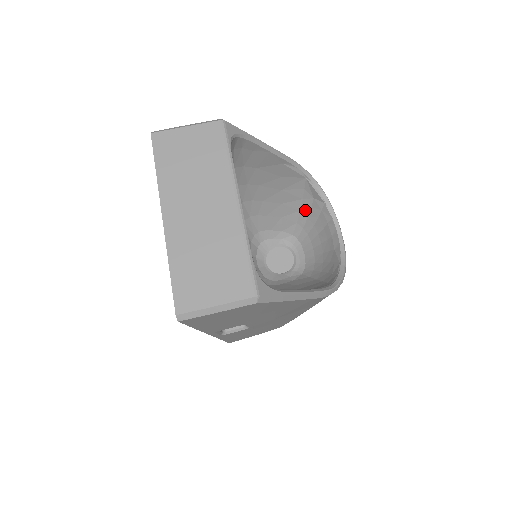
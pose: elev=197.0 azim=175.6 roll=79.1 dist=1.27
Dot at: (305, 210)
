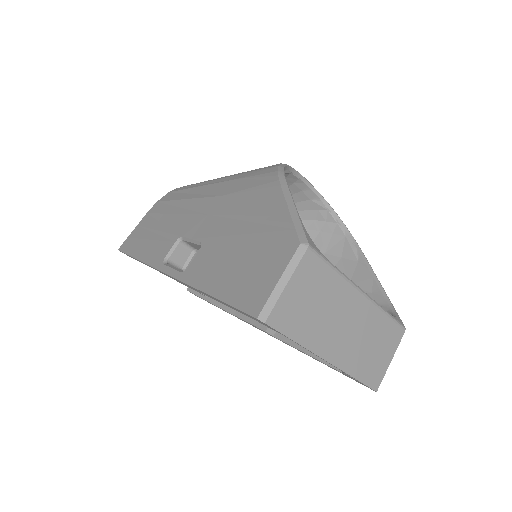
Dot at: occluded
